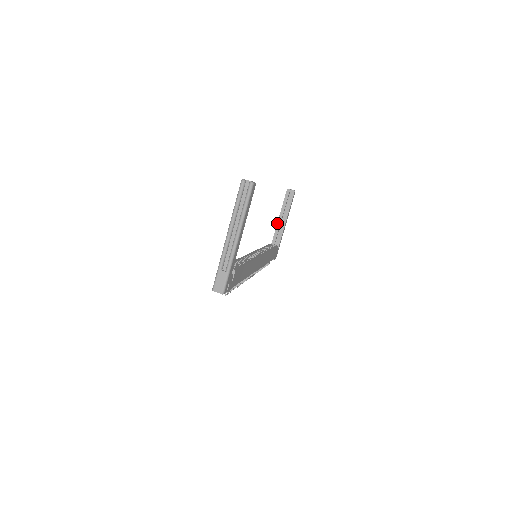
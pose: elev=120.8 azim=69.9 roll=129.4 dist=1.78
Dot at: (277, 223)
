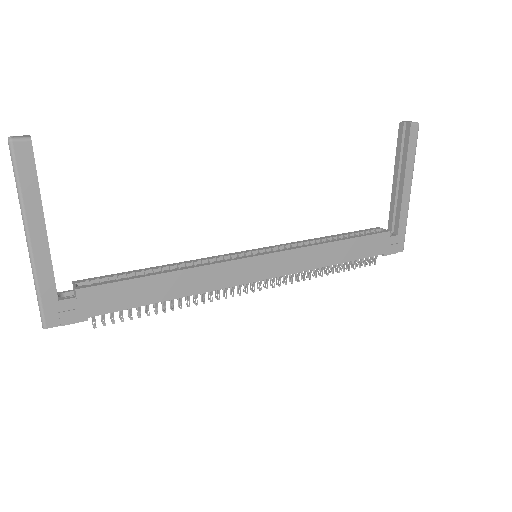
Dot at: occluded
